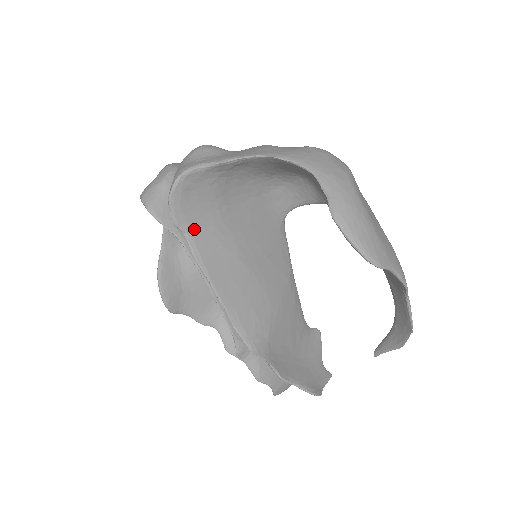
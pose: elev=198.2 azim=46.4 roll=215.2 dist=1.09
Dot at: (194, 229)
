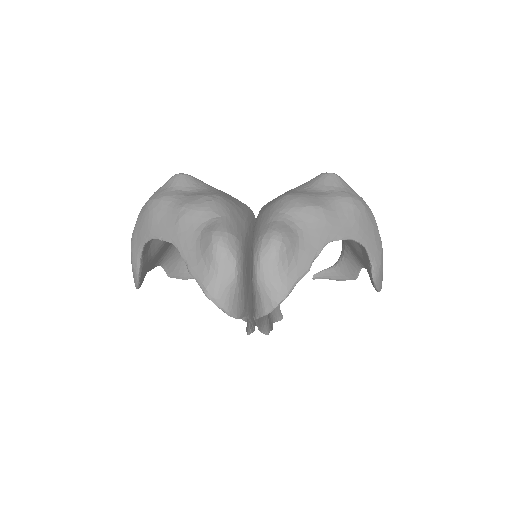
Dot at: occluded
